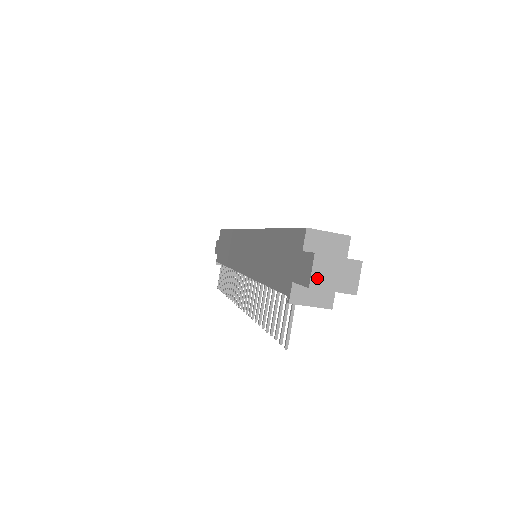
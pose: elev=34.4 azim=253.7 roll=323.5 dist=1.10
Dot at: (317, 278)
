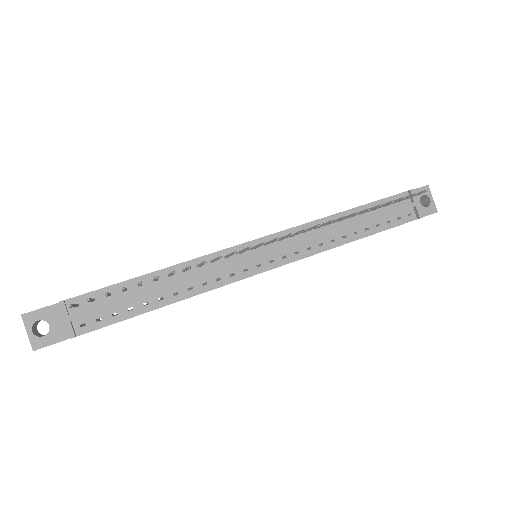
Dot at: occluded
